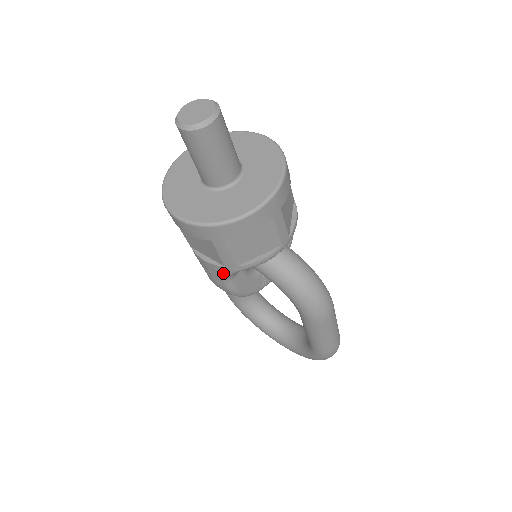
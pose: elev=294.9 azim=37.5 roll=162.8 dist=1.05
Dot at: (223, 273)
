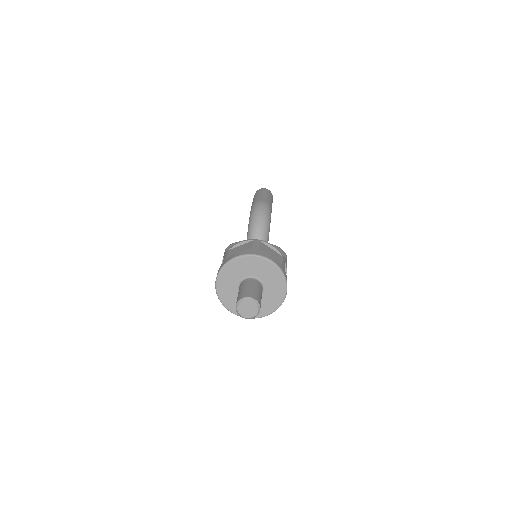
Dot at: occluded
